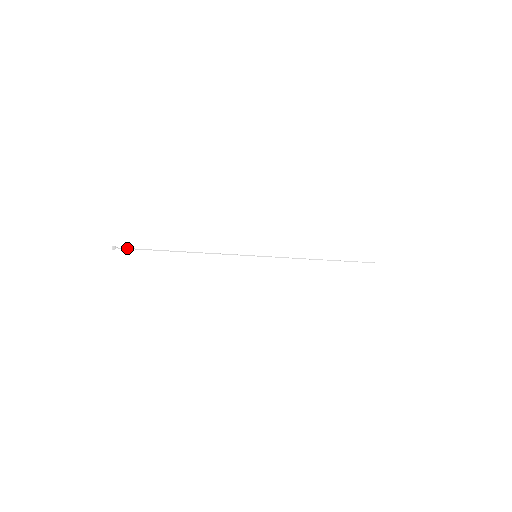
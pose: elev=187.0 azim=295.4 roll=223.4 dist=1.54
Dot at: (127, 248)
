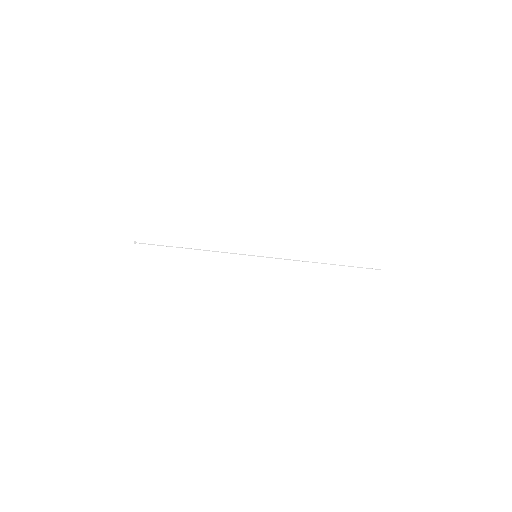
Dot at: (145, 243)
